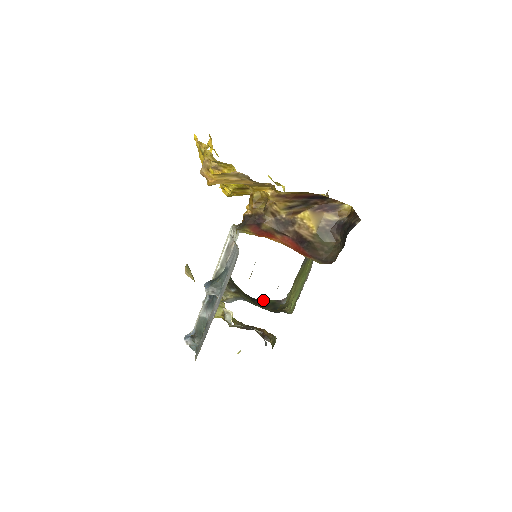
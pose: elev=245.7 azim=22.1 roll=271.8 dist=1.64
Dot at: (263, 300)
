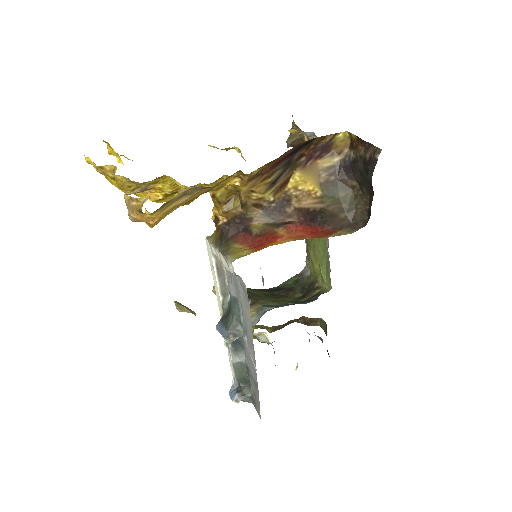
Dot at: (282, 284)
